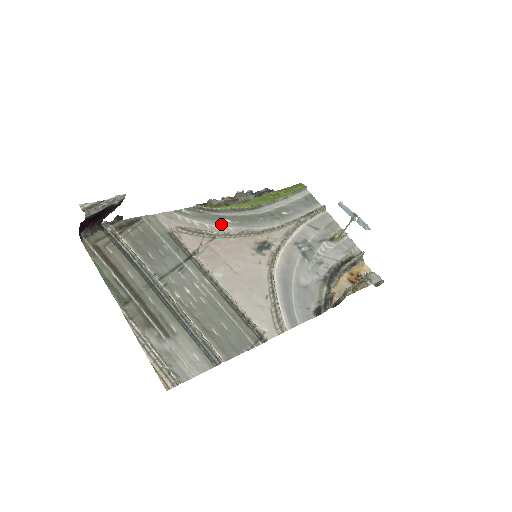
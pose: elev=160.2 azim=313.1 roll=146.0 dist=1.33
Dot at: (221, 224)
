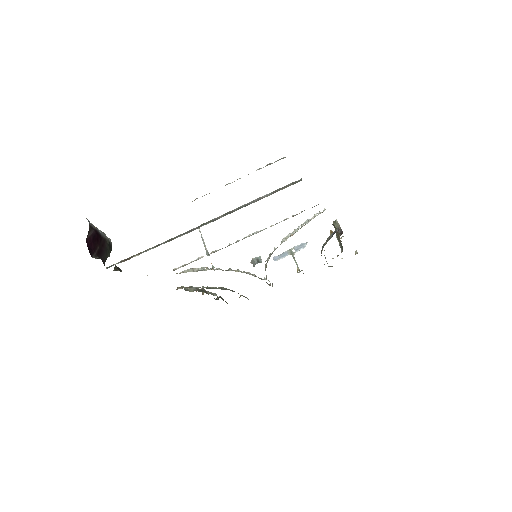
Dot at: occluded
